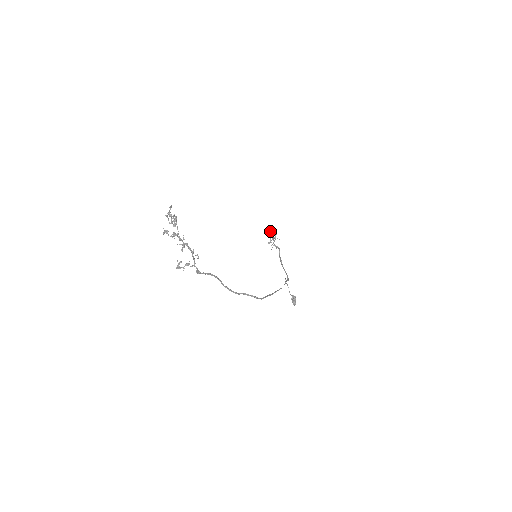
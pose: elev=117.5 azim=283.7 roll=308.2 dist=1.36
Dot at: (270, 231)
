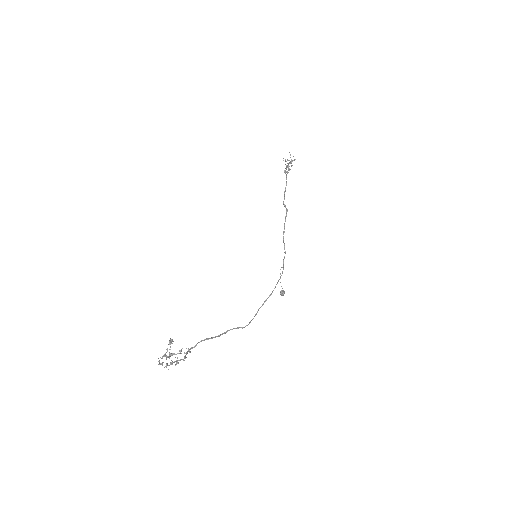
Dot at: (286, 167)
